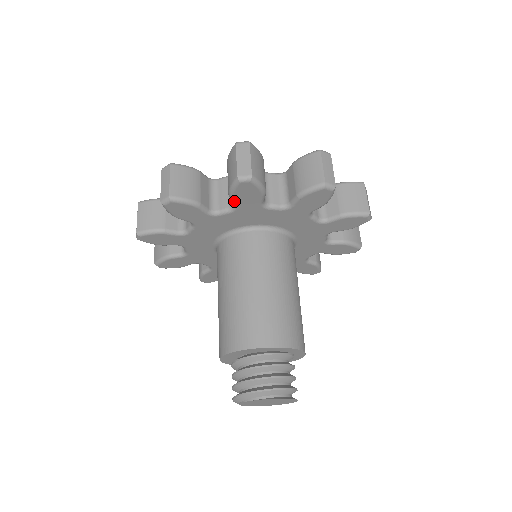
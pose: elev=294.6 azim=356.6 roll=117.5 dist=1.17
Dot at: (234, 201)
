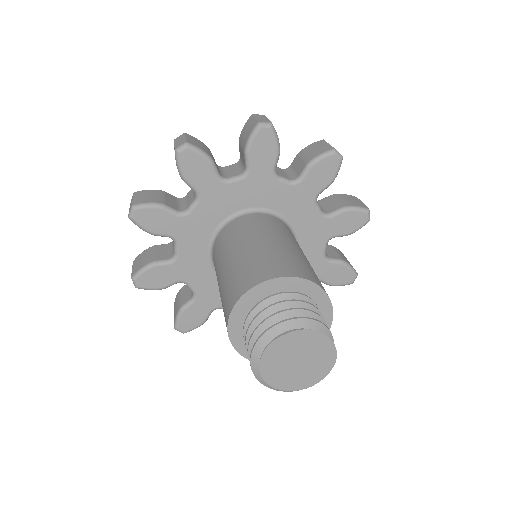
Dot at: (249, 159)
